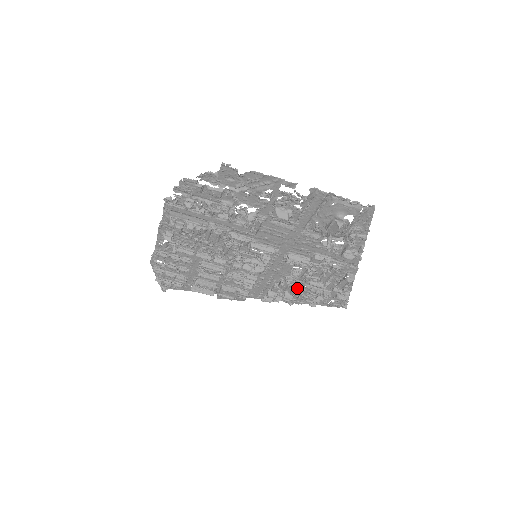
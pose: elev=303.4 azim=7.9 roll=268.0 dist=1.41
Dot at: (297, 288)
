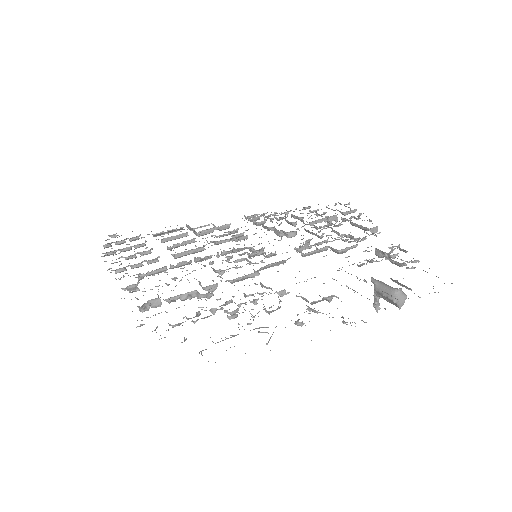
Dot at: (296, 221)
